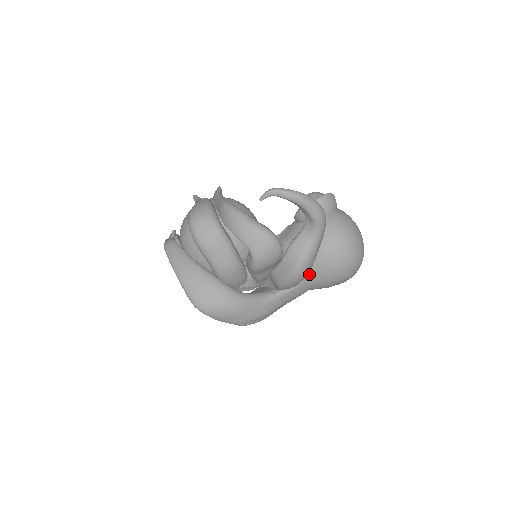
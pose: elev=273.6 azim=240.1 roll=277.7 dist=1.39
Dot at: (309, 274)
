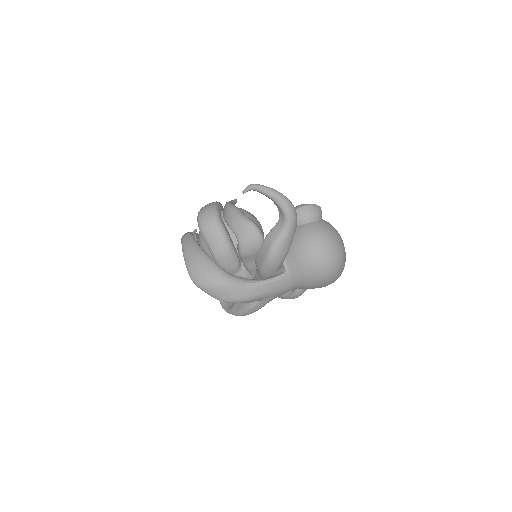
Dot at: (290, 268)
